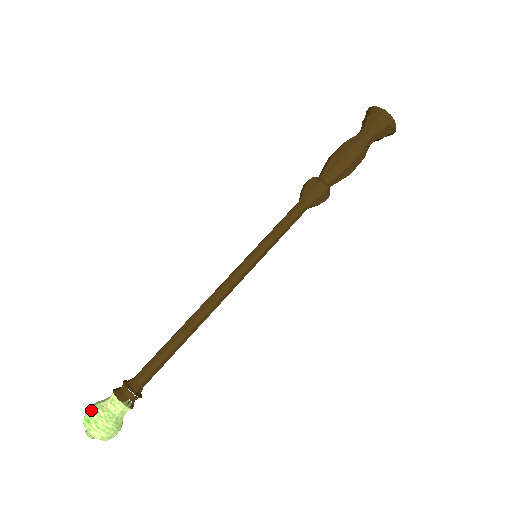
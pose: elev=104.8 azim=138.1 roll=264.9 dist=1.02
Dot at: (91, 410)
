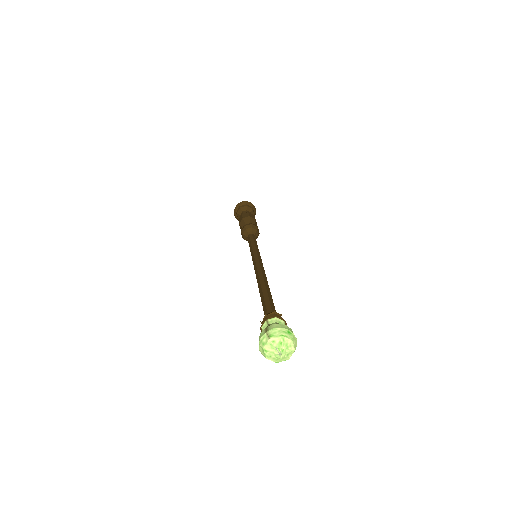
Dot at: (282, 325)
